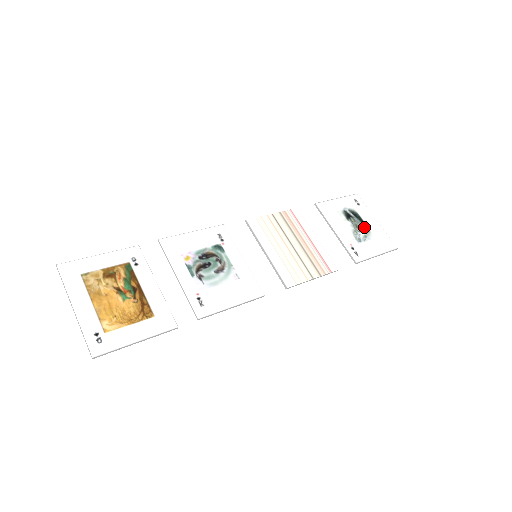
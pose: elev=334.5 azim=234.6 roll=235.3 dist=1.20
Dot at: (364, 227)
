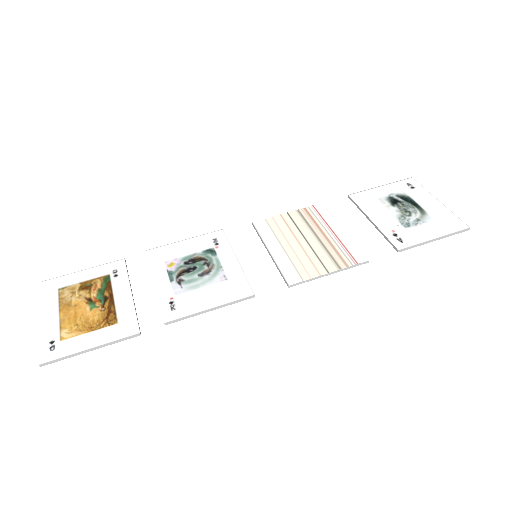
Dot at: (417, 210)
